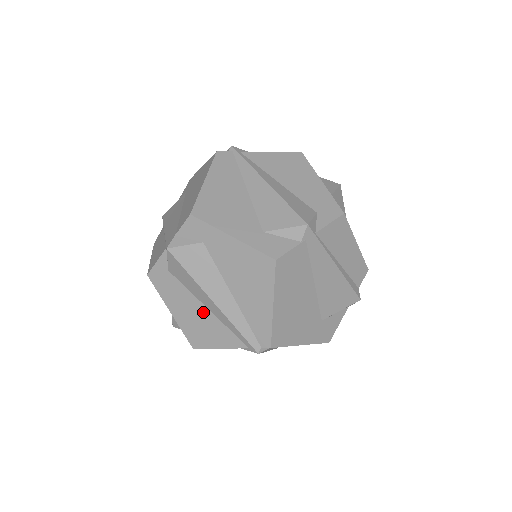
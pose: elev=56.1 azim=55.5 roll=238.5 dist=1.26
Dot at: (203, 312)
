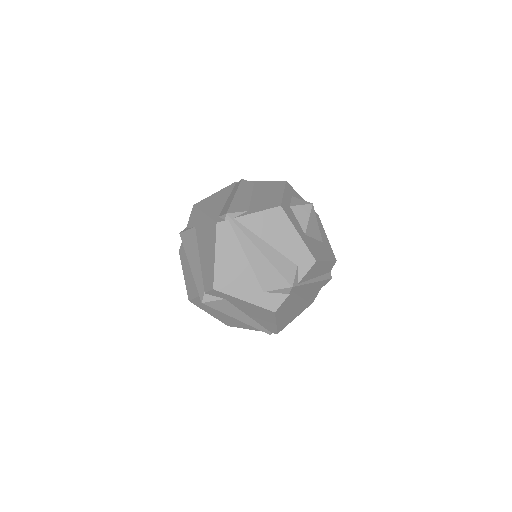
Dot at: (231, 318)
